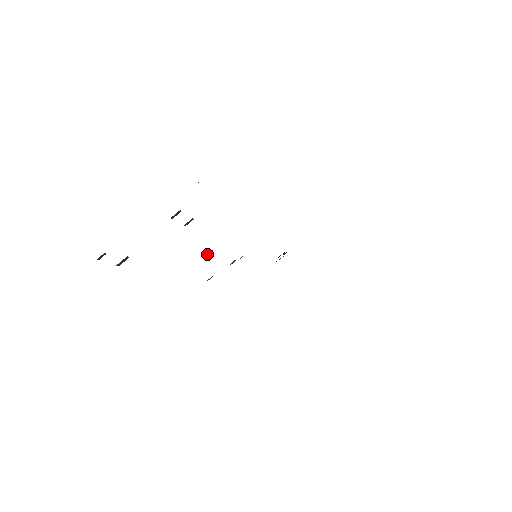
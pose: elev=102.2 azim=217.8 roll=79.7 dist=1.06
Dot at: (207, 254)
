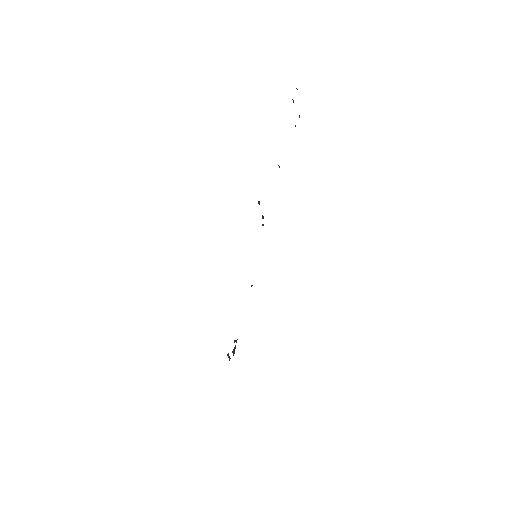
Dot at: (278, 165)
